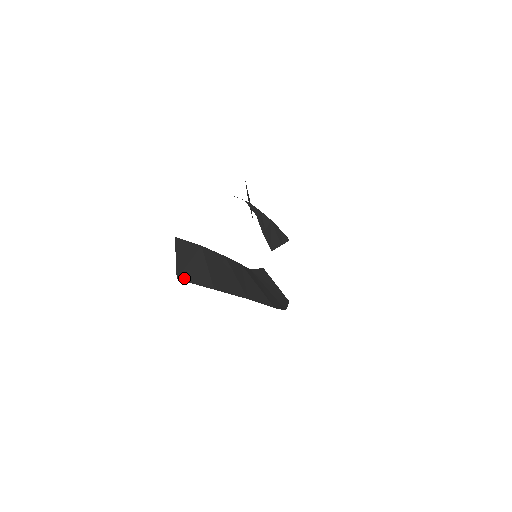
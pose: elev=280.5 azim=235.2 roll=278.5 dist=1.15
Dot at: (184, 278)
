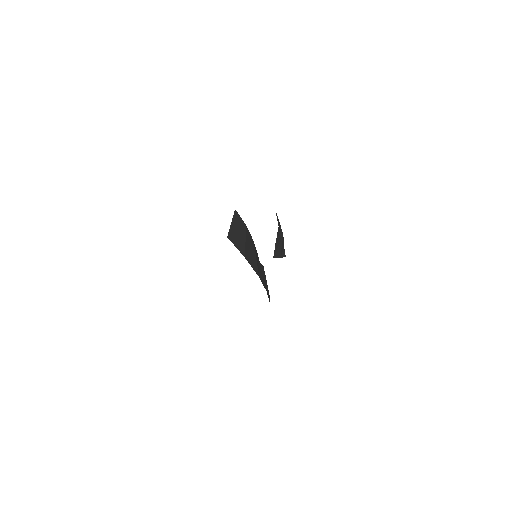
Dot at: (231, 239)
